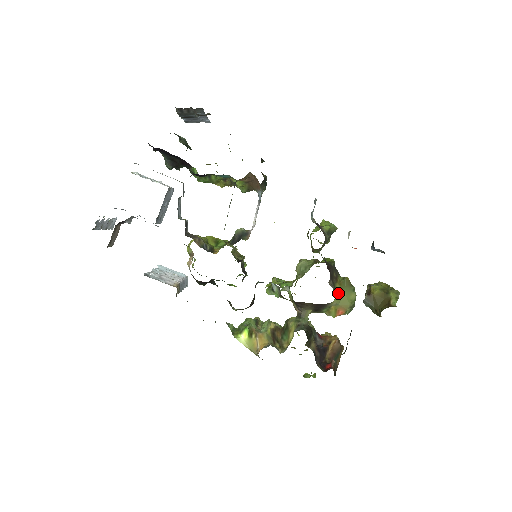
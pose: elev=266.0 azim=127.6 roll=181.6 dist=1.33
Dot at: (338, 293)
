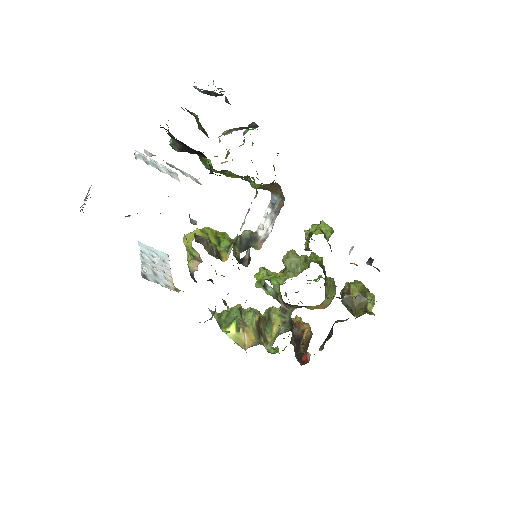
Dot at: (325, 296)
